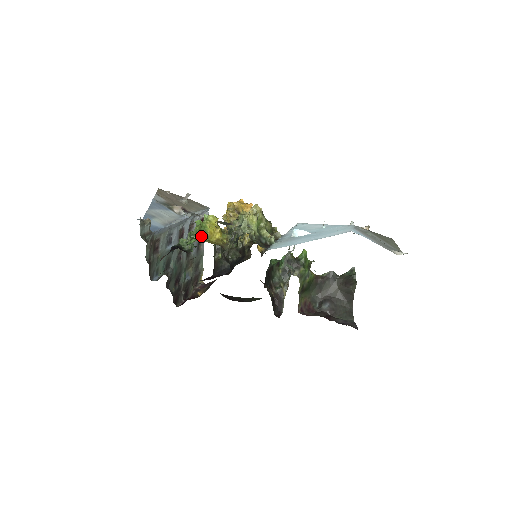
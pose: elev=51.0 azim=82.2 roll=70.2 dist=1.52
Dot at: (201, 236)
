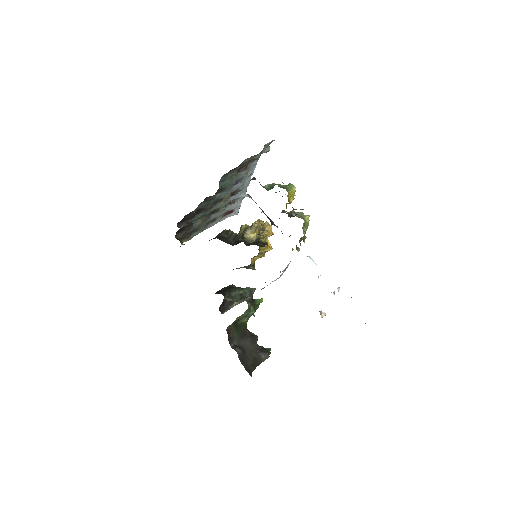
Dot at: occluded
